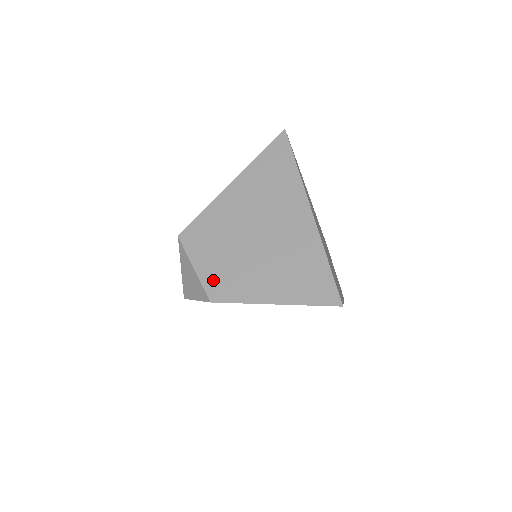
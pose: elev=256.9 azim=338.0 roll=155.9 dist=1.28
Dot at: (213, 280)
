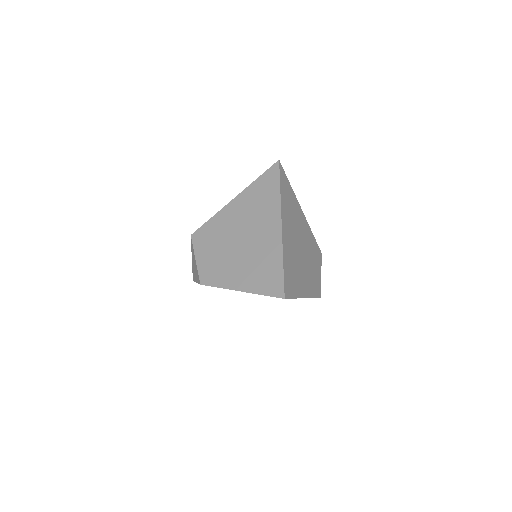
Dot at: (205, 269)
